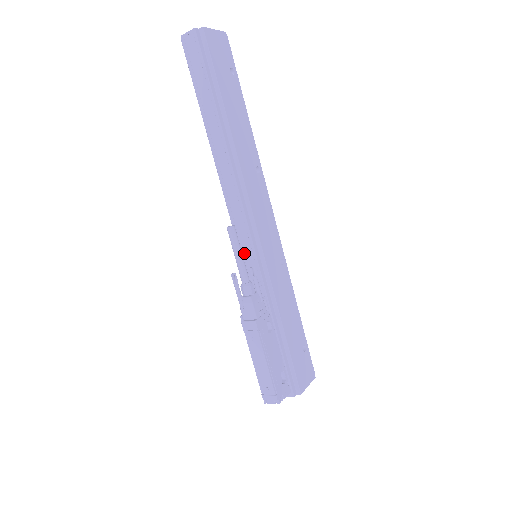
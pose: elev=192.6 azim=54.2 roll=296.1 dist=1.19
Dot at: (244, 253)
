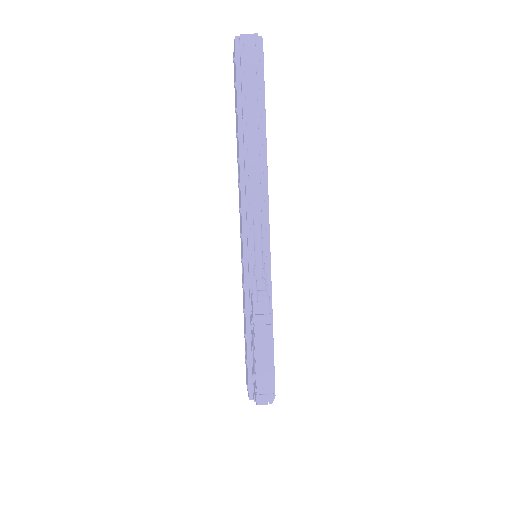
Dot at: (253, 250)
